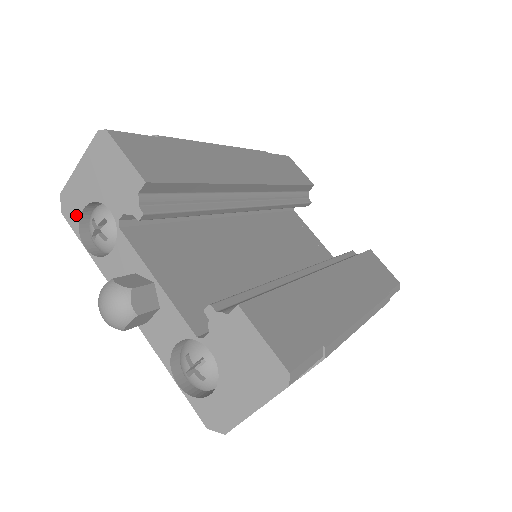
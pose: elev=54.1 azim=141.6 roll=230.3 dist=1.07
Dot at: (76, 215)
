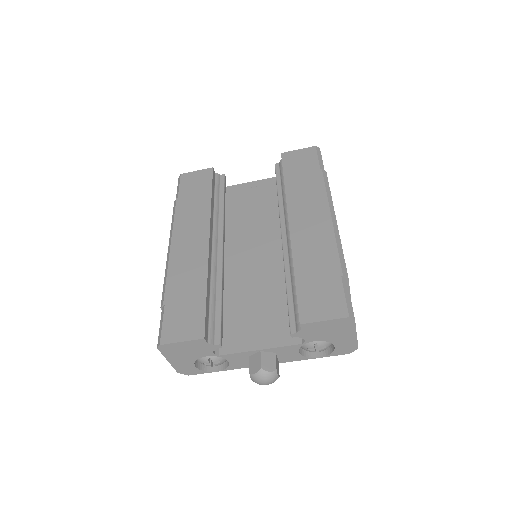
Dot at: (196, 370)
